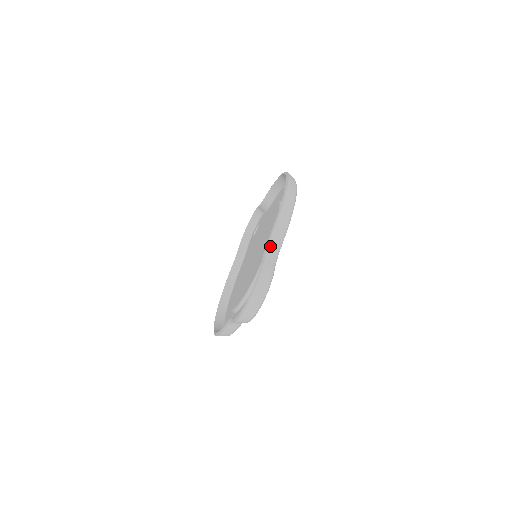
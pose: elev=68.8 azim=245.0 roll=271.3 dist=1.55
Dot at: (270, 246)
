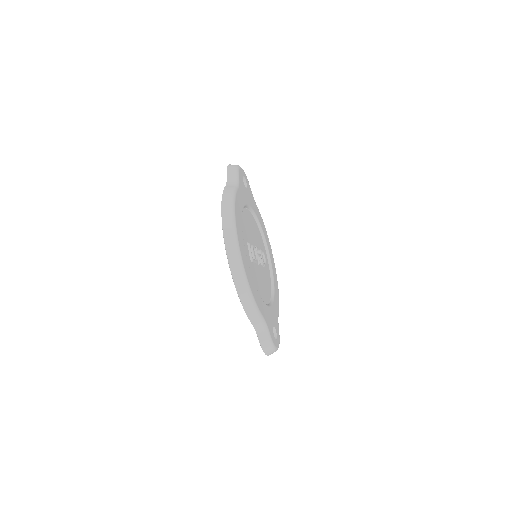
Dot at: (256, 328)
